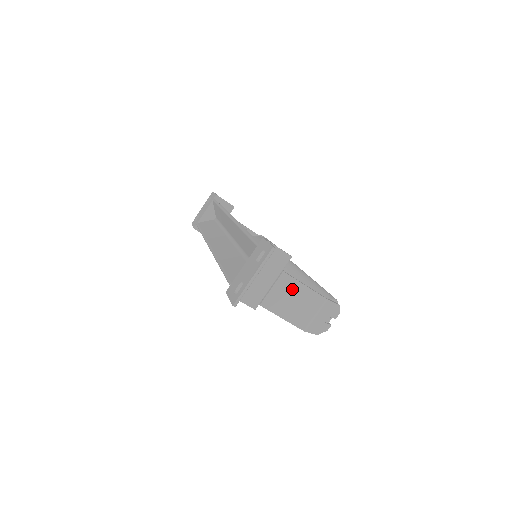
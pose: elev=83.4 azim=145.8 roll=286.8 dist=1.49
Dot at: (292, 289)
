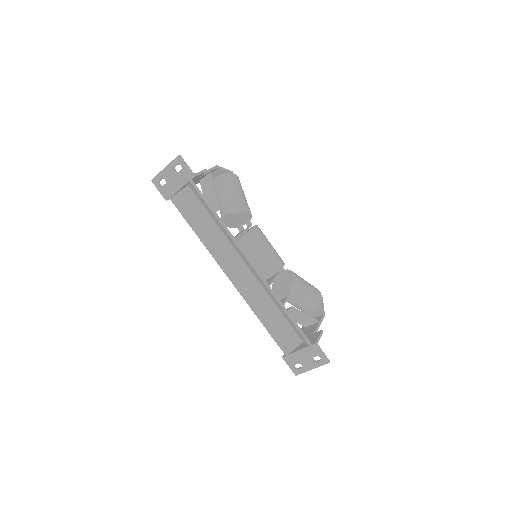
Dot at: occluded
